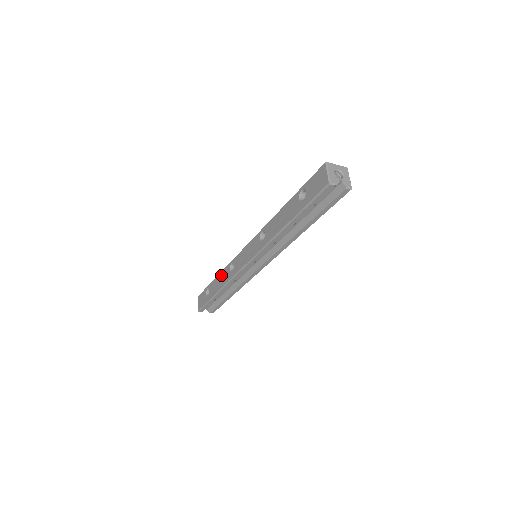
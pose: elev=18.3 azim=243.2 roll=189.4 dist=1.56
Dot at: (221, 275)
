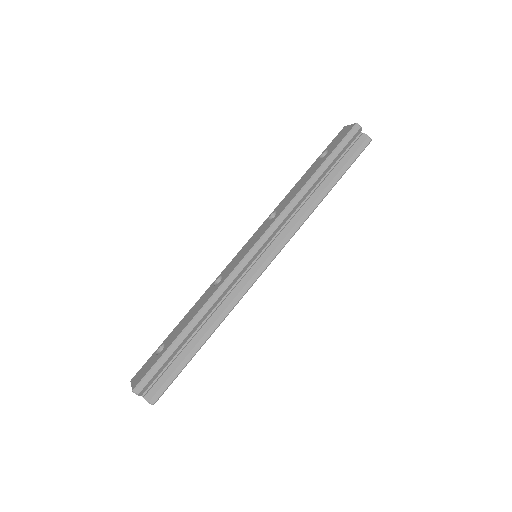
Dot at: (194, 306)
